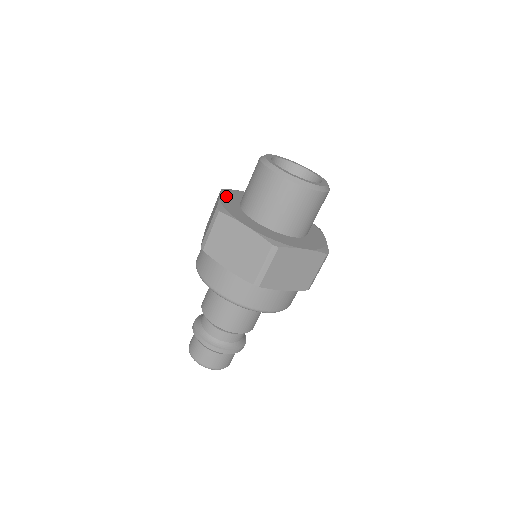
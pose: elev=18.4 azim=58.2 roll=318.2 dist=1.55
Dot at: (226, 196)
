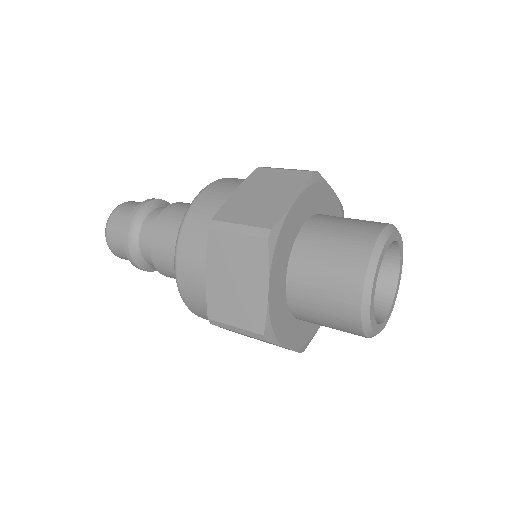
Dot at: (275, 275)
